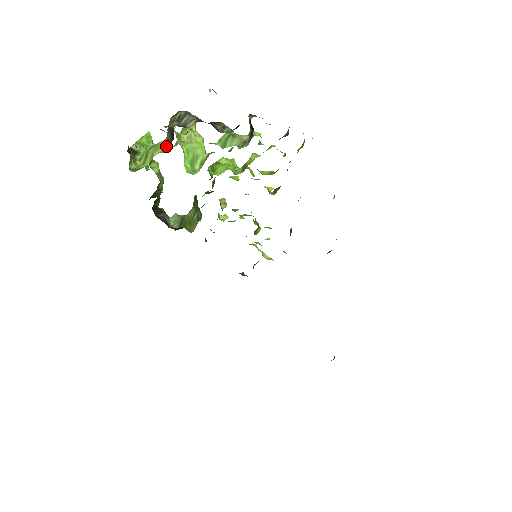
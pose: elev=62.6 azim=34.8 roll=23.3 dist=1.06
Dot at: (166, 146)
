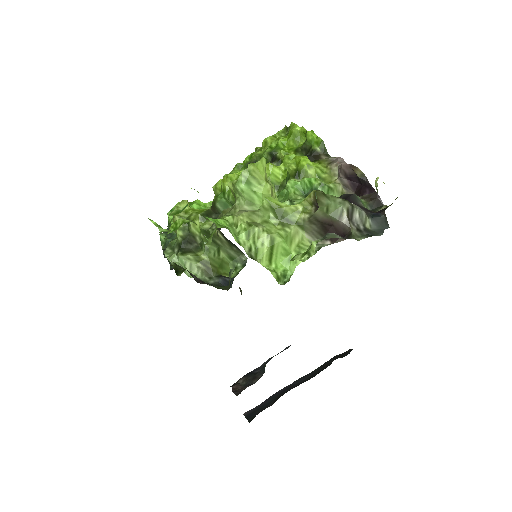
Dot at: (302, 235)
